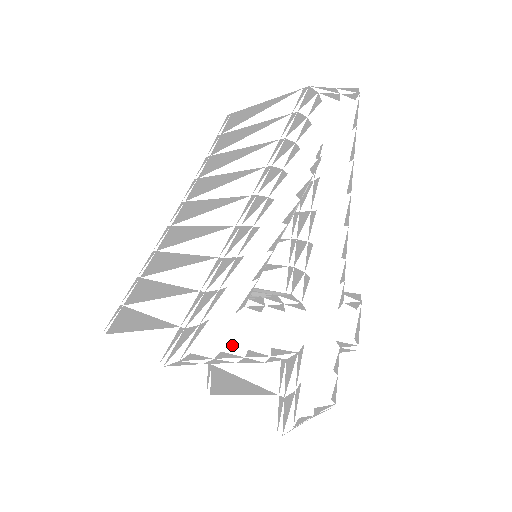
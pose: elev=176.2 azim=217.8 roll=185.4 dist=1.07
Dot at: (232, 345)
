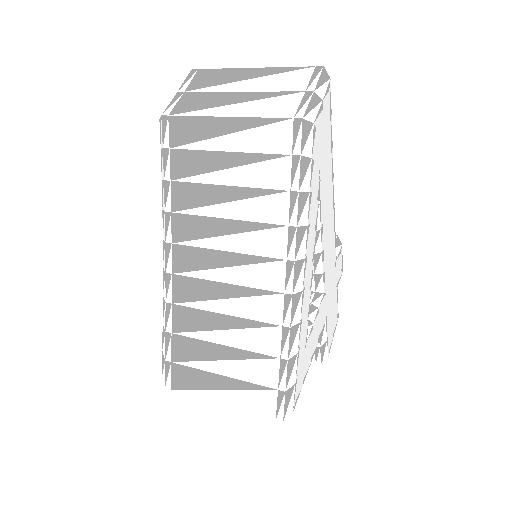
Dot at: (306, 368)
